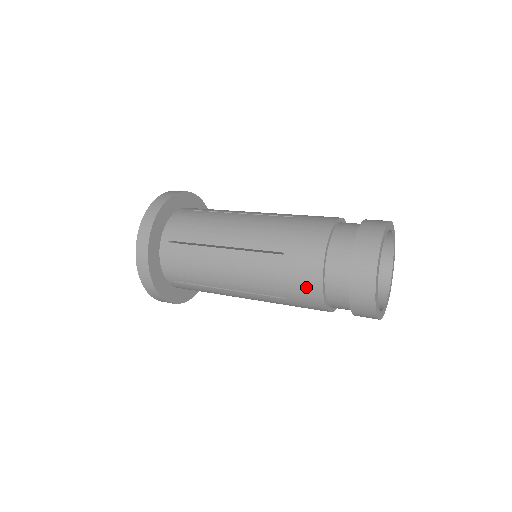
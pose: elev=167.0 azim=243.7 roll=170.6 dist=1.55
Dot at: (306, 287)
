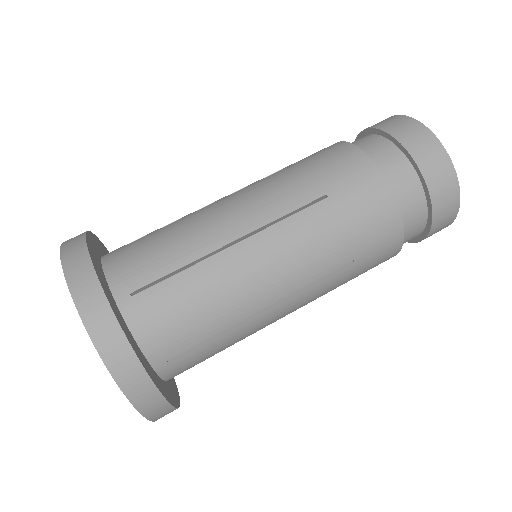
Dot at: occluded
